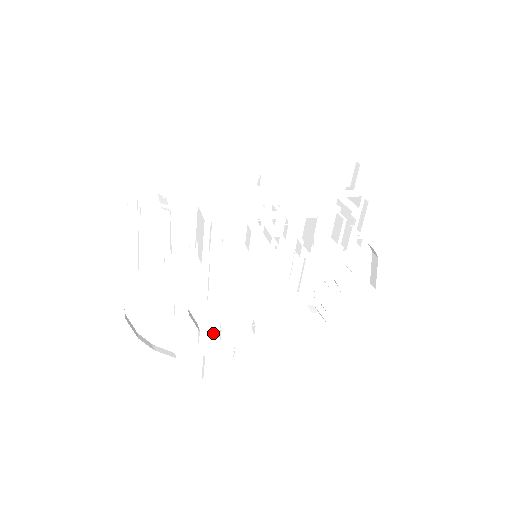
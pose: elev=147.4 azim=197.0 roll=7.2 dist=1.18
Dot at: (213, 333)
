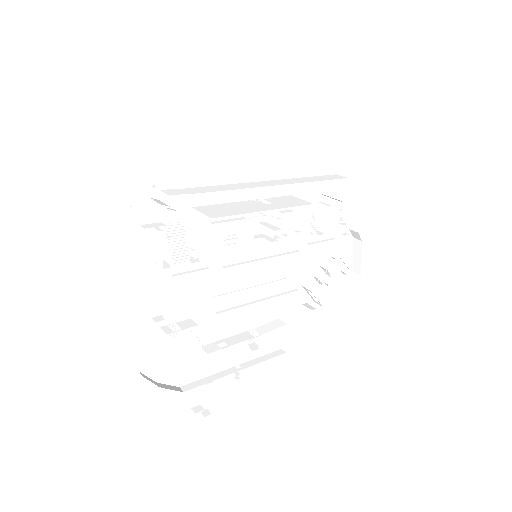
Dot at: (217, 354)
